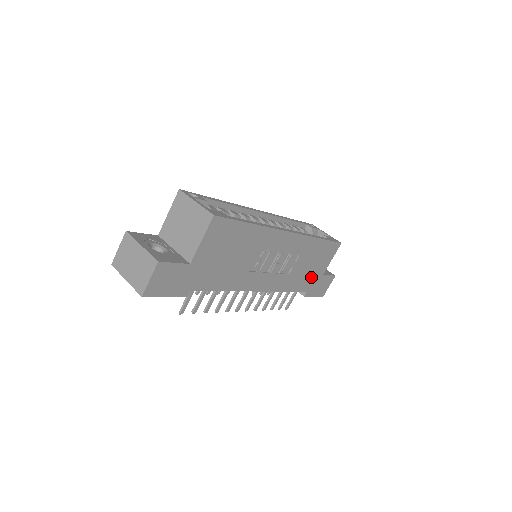
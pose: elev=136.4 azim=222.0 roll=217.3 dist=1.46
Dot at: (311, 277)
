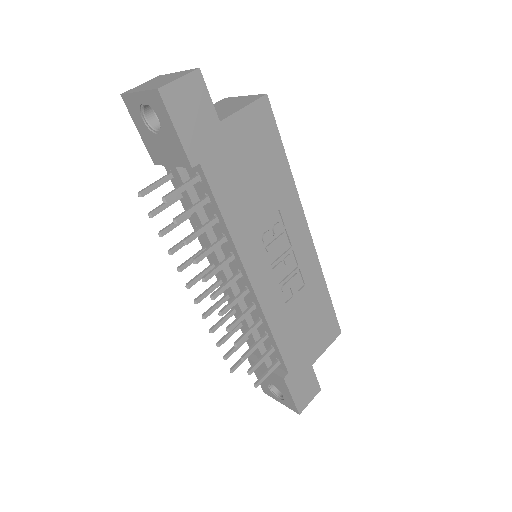
Dot at: (301, 349)
